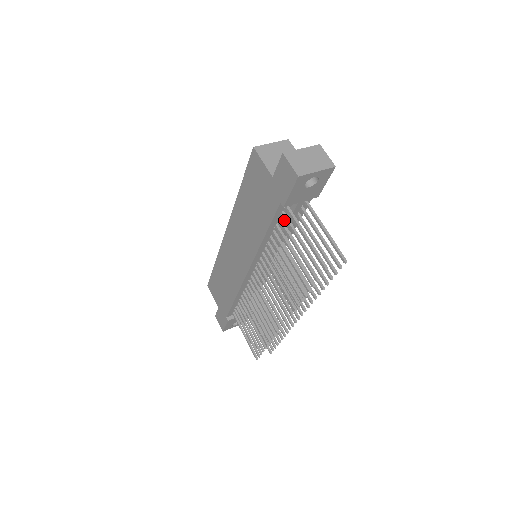
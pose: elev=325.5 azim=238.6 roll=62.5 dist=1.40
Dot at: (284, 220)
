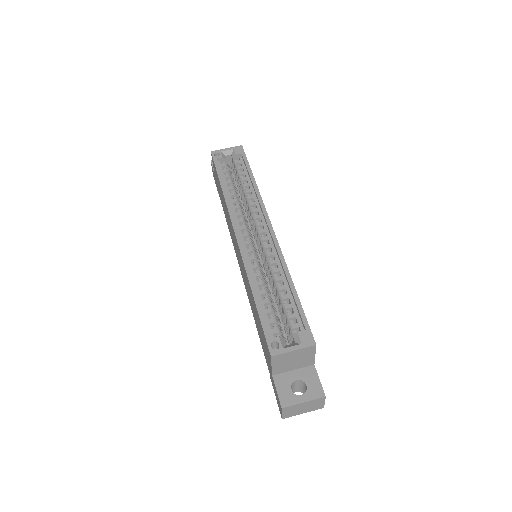
Dot at: occluded
